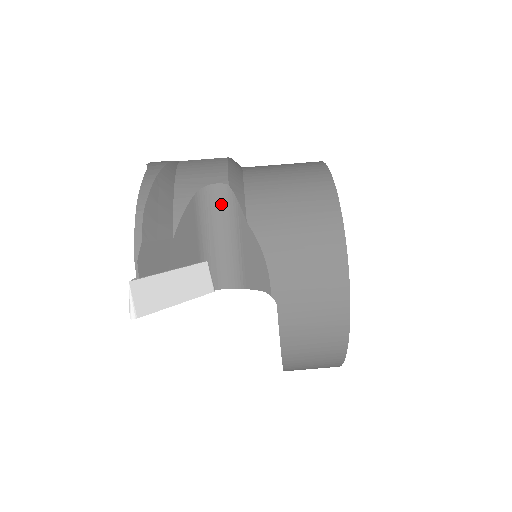
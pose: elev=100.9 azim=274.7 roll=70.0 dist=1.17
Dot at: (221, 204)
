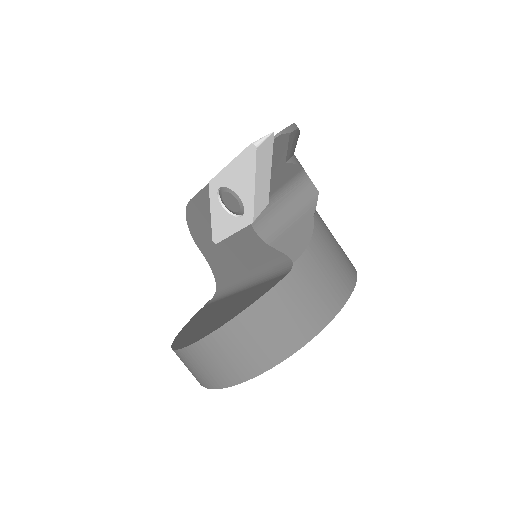
Dot at: (304, 194)
